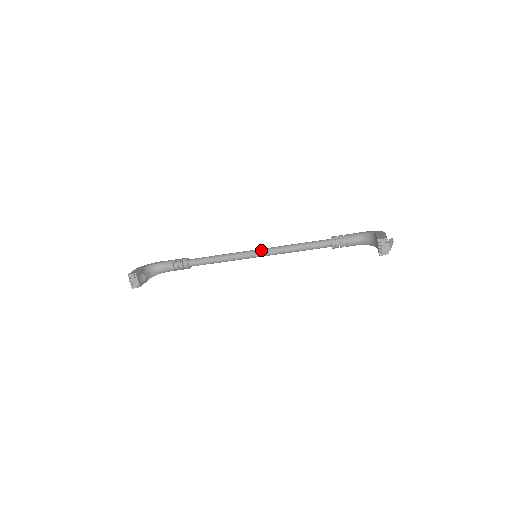
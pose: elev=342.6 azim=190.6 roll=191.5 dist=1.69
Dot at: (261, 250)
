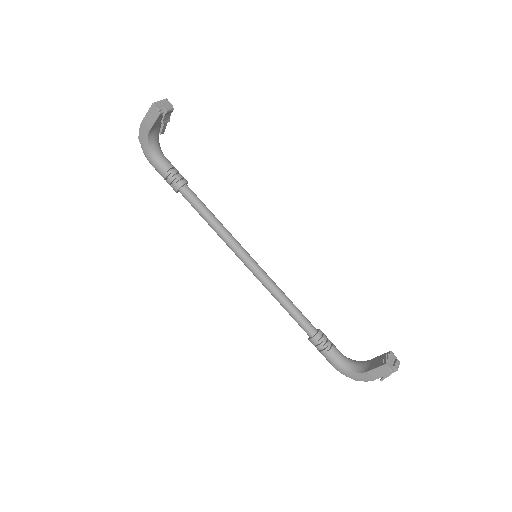
Dot at: (257, 263)
